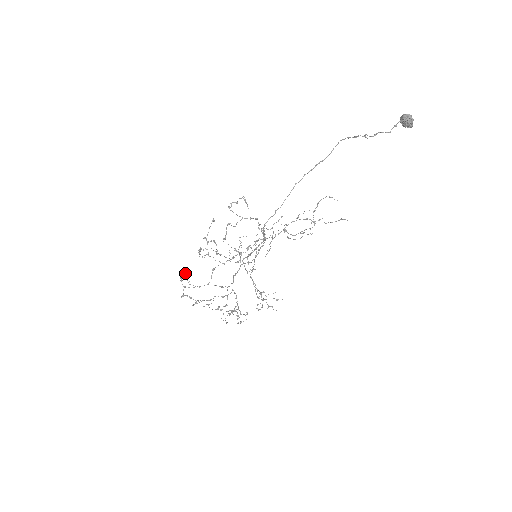
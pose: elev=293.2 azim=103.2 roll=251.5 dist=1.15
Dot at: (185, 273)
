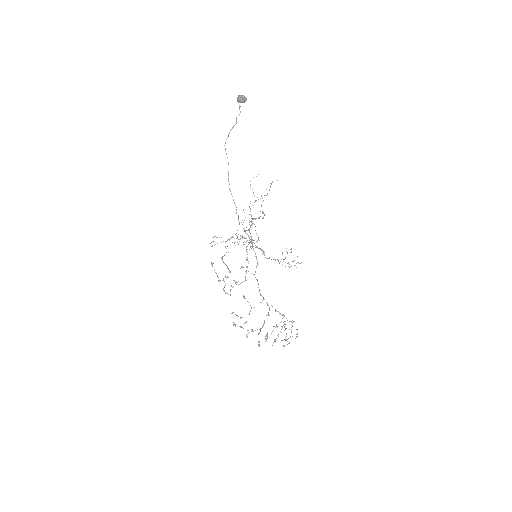
Dot at: (232, 313)
